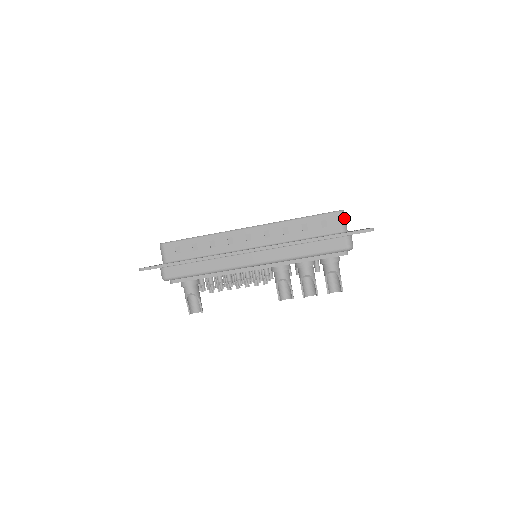
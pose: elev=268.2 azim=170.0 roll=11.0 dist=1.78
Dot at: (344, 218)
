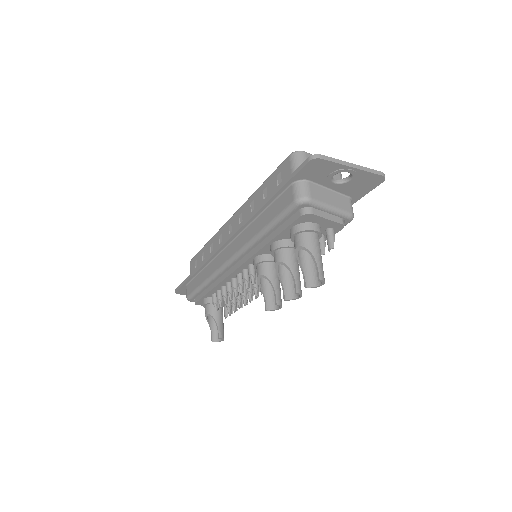
Dot at: (299, 161)
